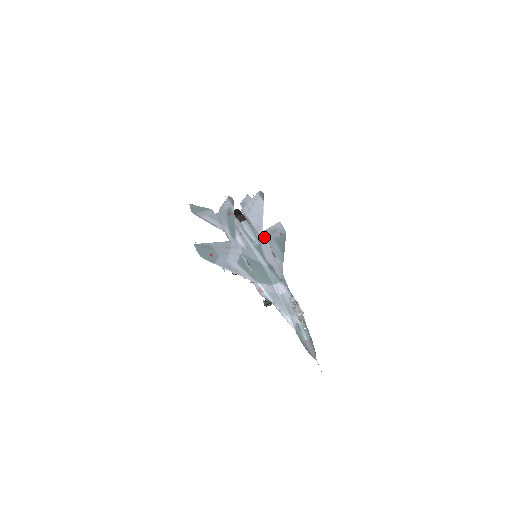
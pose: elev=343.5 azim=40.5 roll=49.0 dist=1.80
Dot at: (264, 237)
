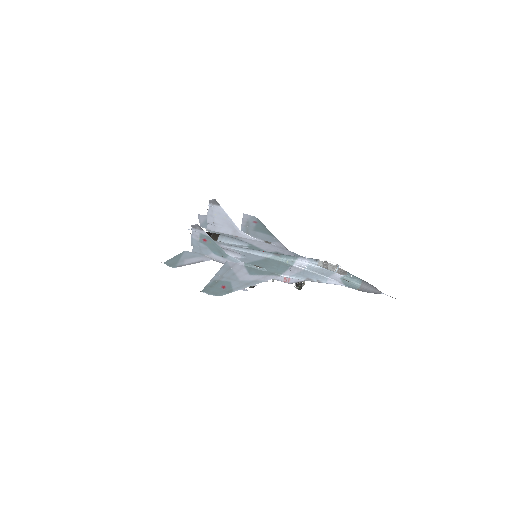
Dot at: (247, 235)
